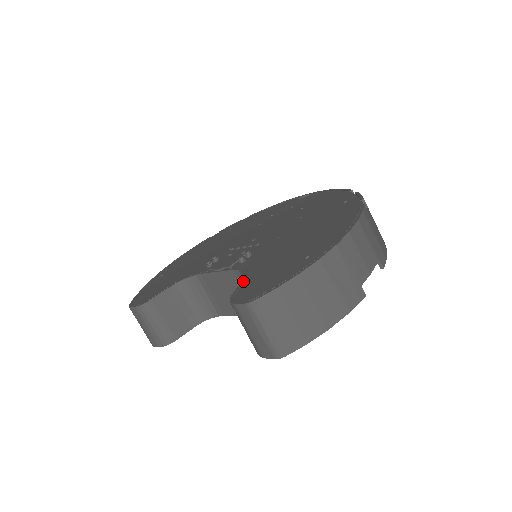
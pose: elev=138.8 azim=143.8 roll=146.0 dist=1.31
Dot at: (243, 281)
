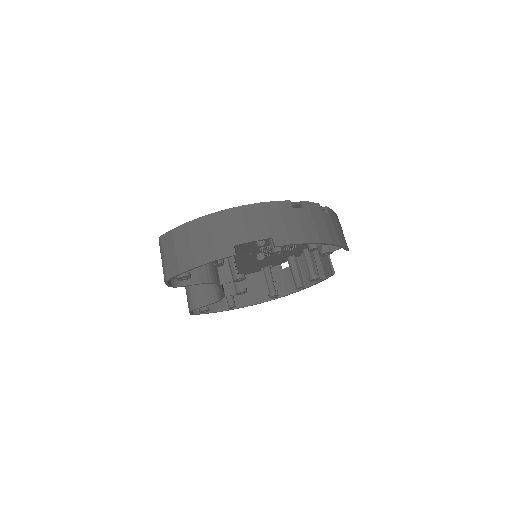
Dot at: occluded
